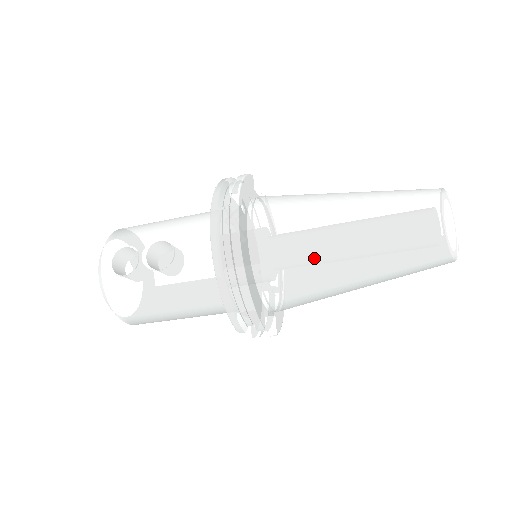
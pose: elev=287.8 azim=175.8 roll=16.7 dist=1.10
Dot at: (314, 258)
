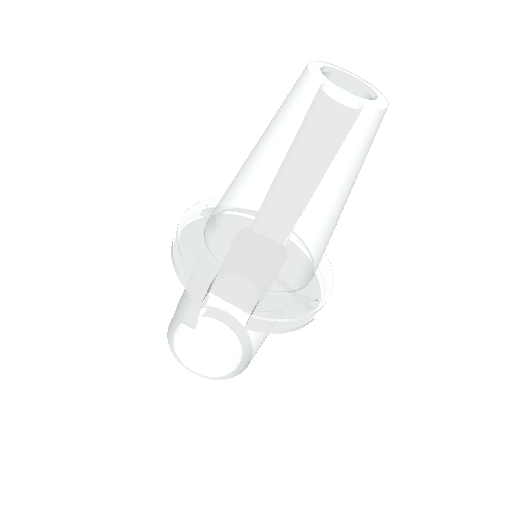
Dot at: (230, 195)
